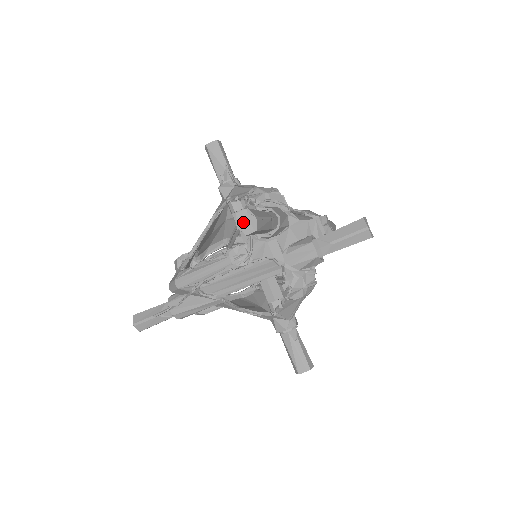
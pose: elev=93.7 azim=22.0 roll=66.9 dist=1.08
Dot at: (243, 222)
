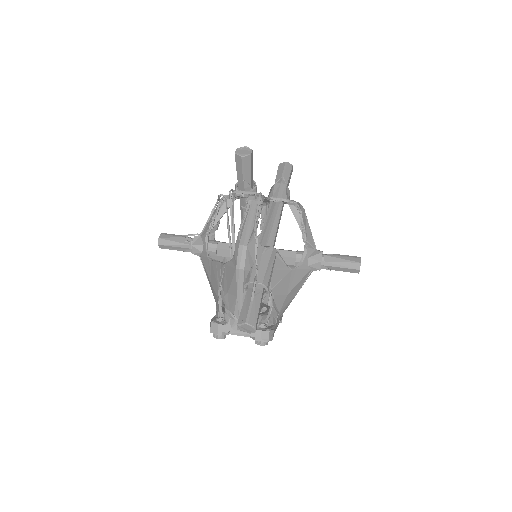
Dot at: (242, 153)
